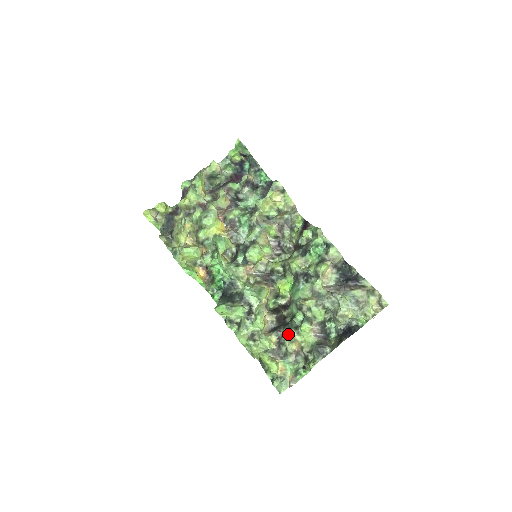
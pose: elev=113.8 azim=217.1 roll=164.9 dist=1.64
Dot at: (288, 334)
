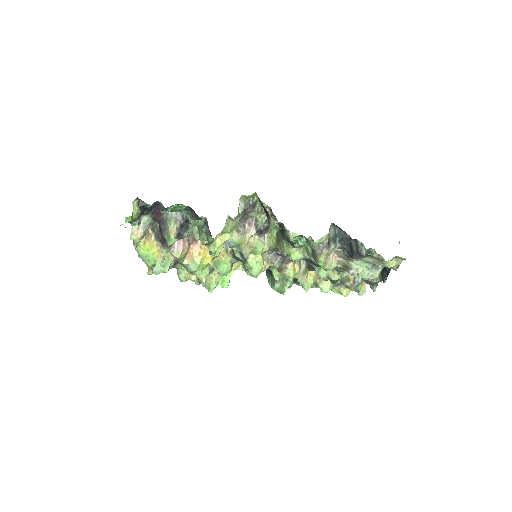
Dot at: occluded
